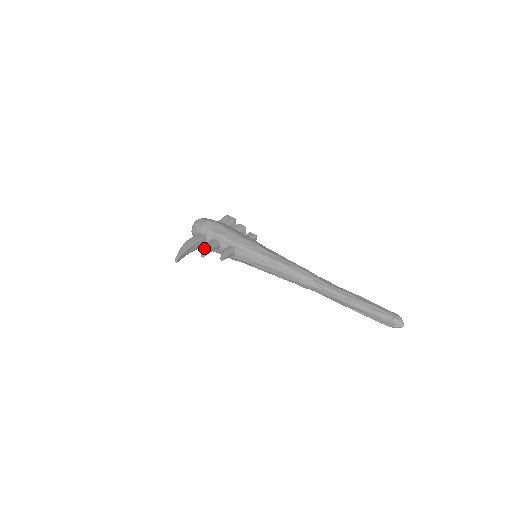
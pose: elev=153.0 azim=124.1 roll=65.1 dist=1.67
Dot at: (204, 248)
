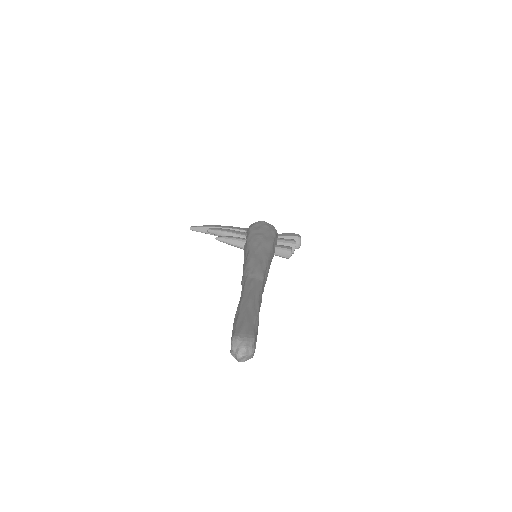
Dot at: (221, 228)
